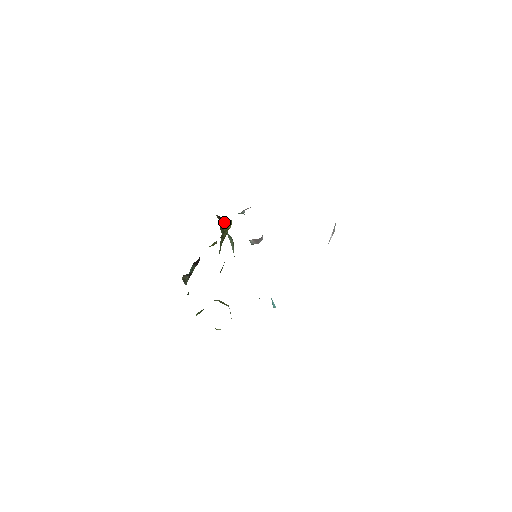
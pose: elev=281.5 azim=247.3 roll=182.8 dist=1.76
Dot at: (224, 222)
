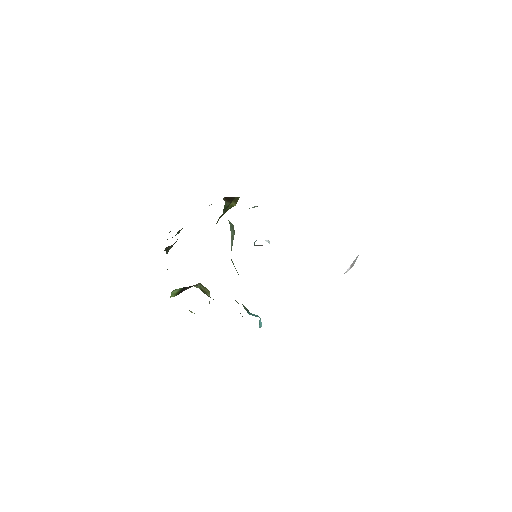
Dot at: (230, 201)
